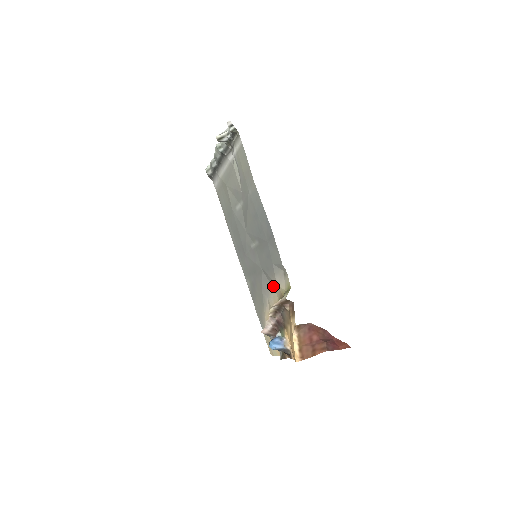
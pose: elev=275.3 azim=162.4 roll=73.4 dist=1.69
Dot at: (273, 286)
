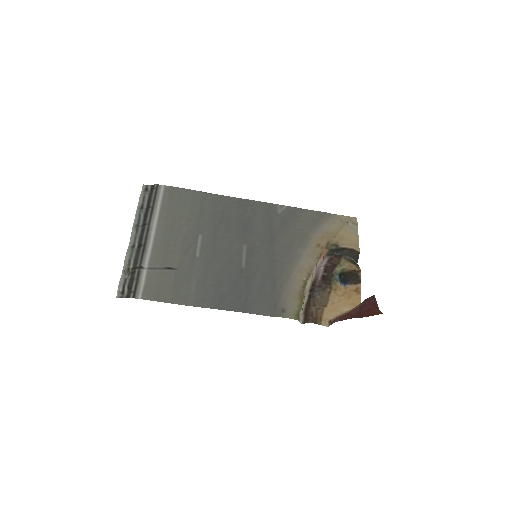
Dot at: (290, 277)
